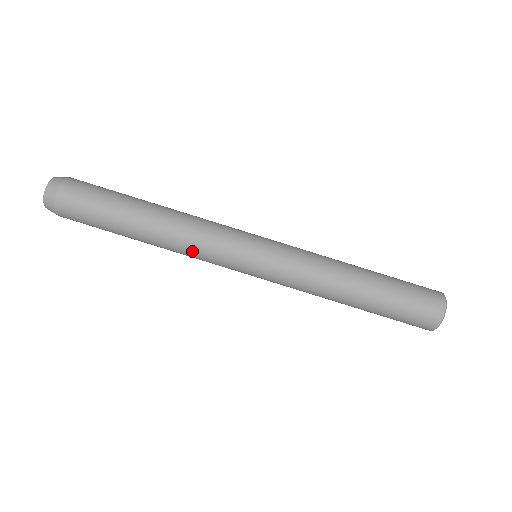
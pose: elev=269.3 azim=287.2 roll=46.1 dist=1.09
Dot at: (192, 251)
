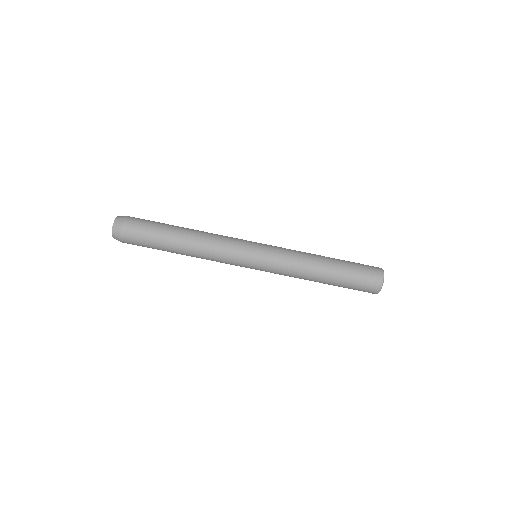
Dot at: (213, 260)
